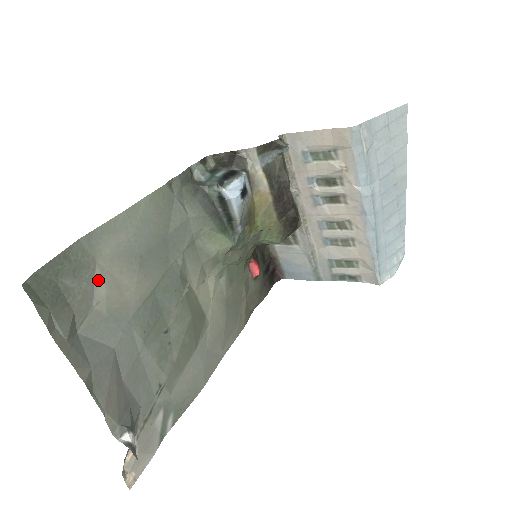
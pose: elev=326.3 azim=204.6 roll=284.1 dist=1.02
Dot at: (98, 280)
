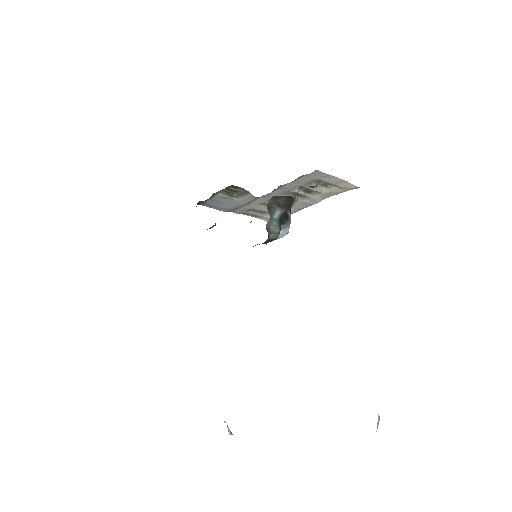
Dot at: occluded
